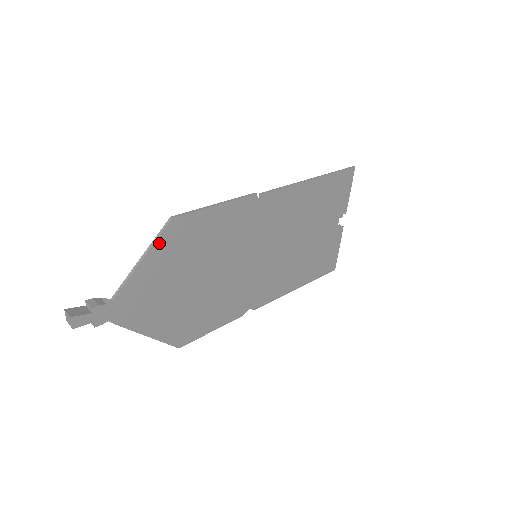
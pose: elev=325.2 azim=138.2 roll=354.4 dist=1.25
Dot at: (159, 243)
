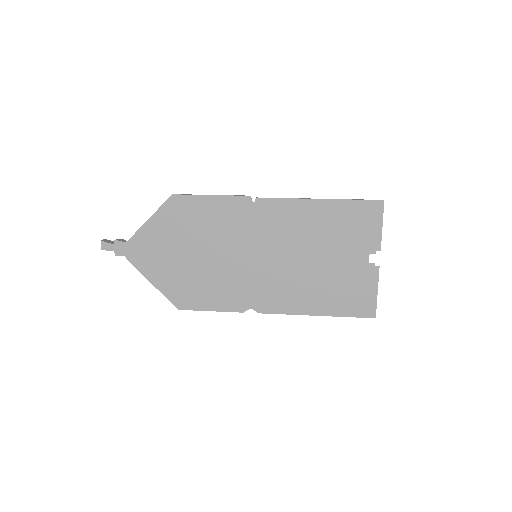
Dot at: (162, 210)
